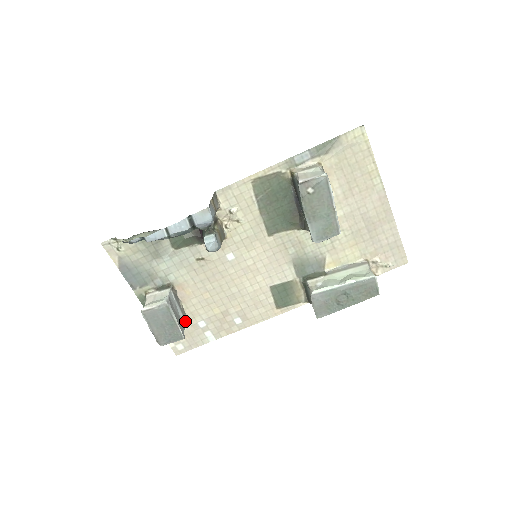
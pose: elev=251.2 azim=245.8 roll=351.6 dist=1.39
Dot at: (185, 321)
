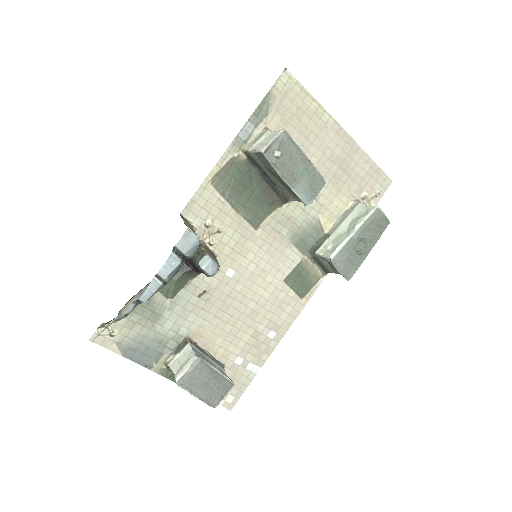
Dot at: (222, 368)
